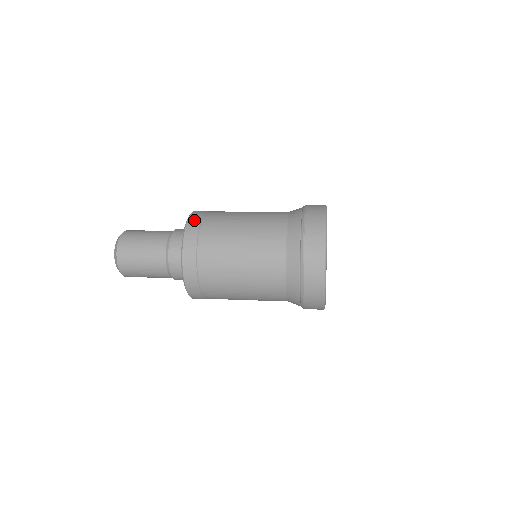
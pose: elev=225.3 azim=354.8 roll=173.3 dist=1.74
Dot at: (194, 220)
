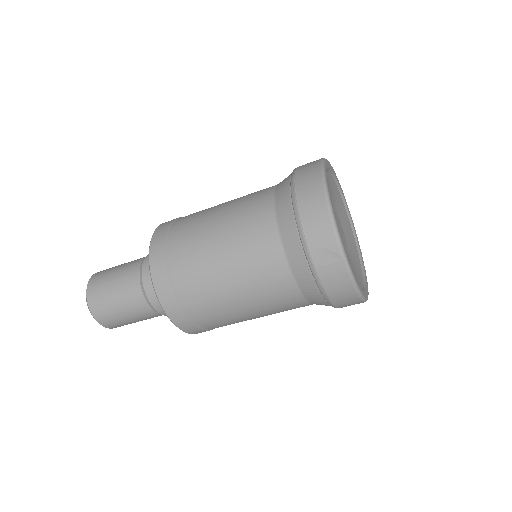
Dot at: (157, 265)
